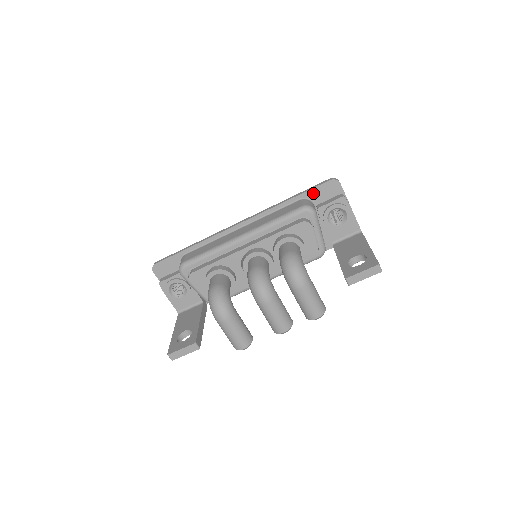
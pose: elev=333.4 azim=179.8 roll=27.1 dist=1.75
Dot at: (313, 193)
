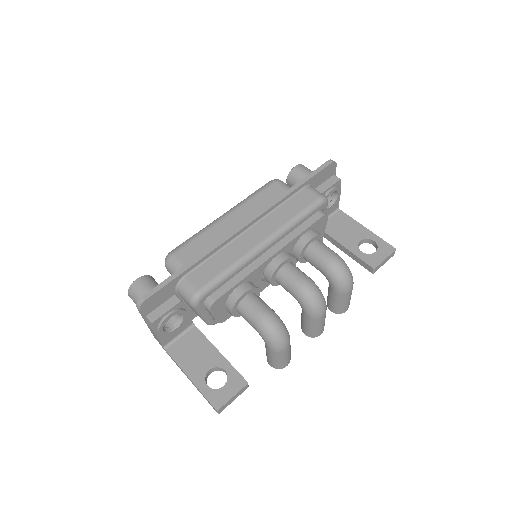
Dot at: (316, 178)
